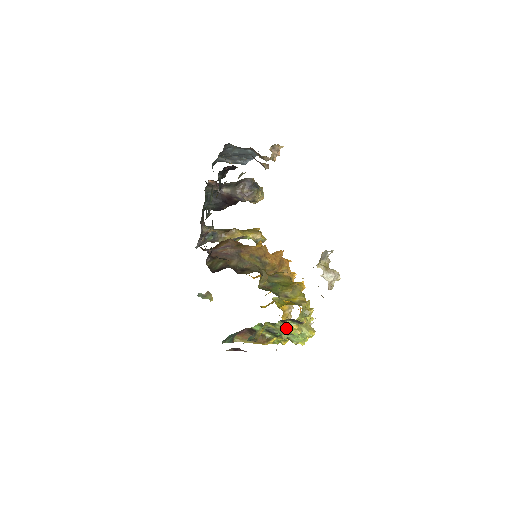
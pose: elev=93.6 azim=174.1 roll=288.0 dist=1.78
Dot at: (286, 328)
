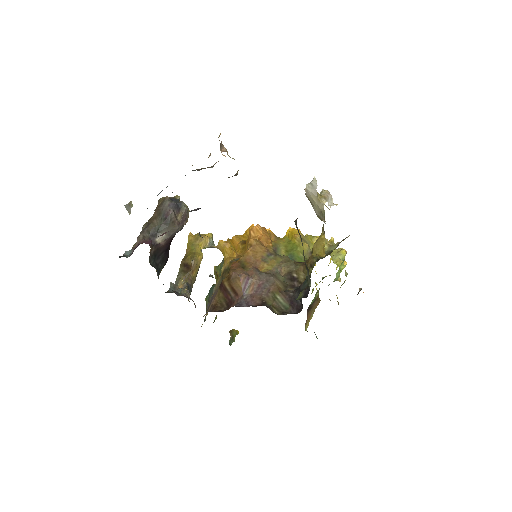
Dot at: (338, 272)
